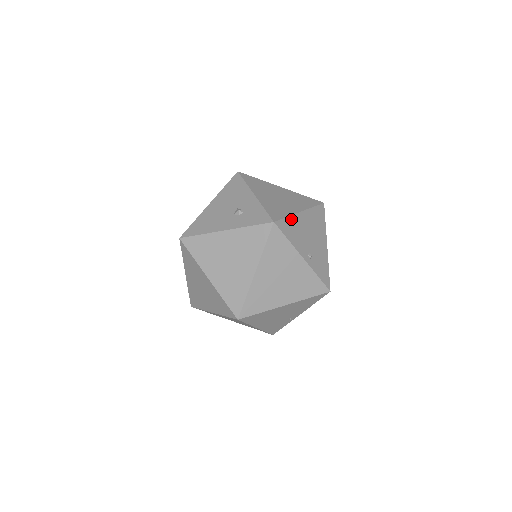
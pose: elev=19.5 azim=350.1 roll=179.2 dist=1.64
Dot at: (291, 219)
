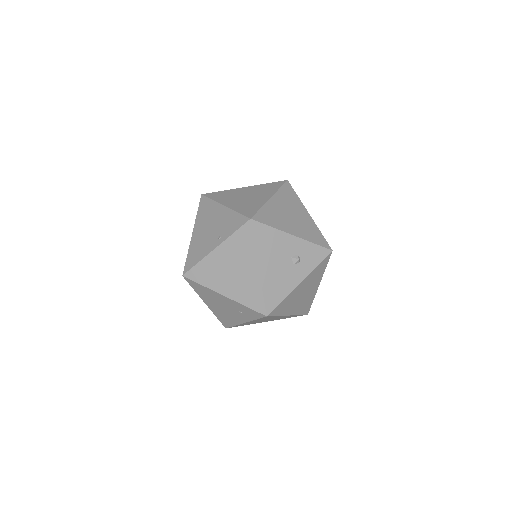
Dot at: (319, 230)
